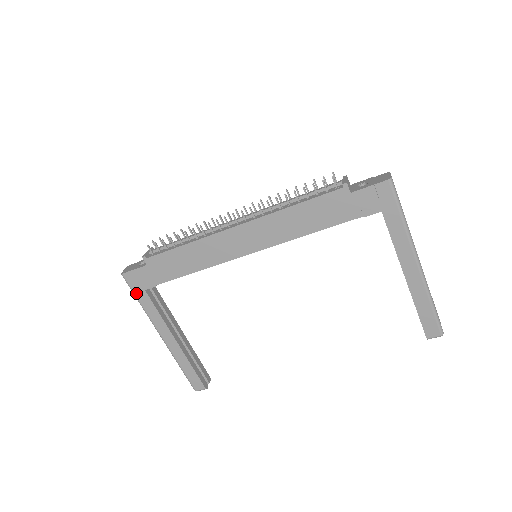
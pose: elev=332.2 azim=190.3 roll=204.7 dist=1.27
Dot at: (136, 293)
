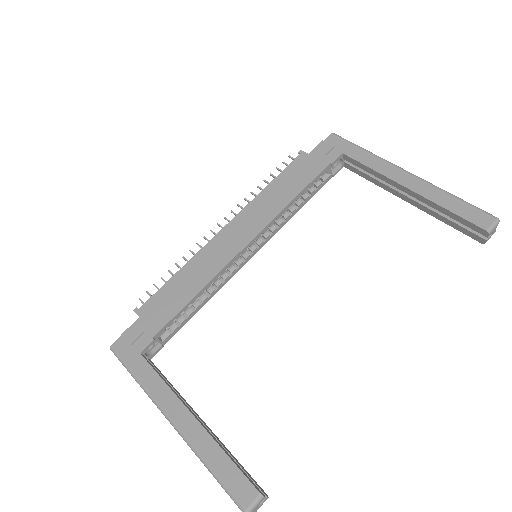
Dot at: (129, 364)
